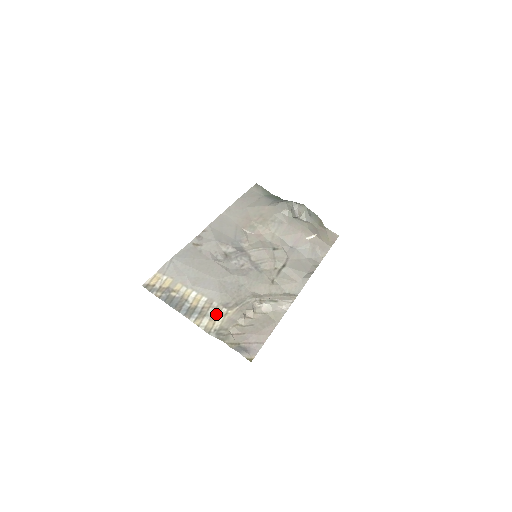
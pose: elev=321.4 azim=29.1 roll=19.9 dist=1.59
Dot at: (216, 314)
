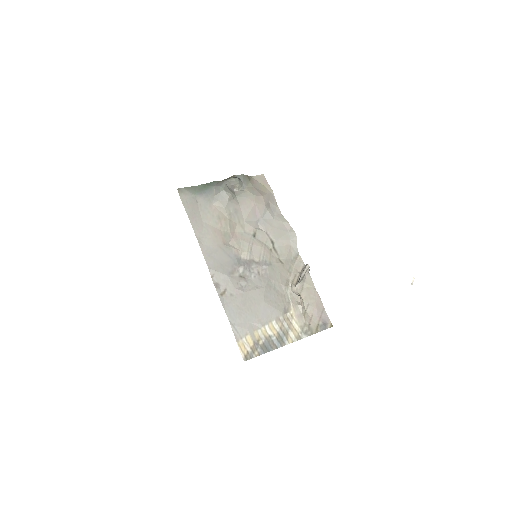
Dot at: (289, 323)
